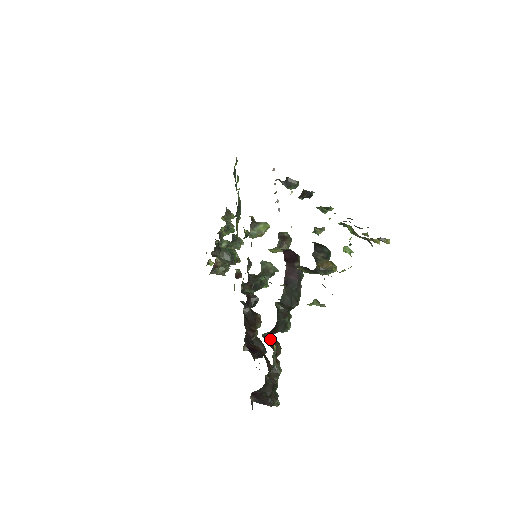
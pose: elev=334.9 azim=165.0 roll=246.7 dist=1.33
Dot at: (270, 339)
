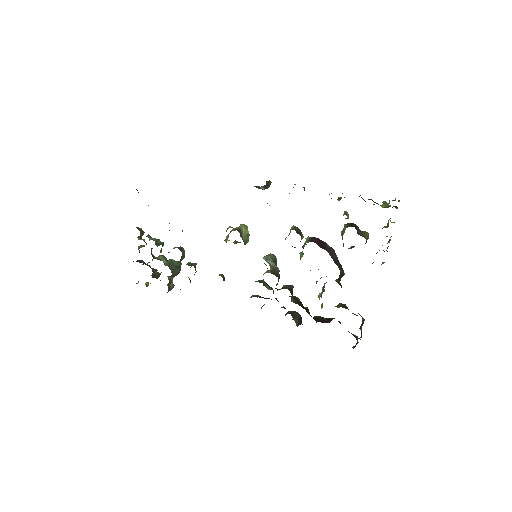
Dot at: (341, 305)
